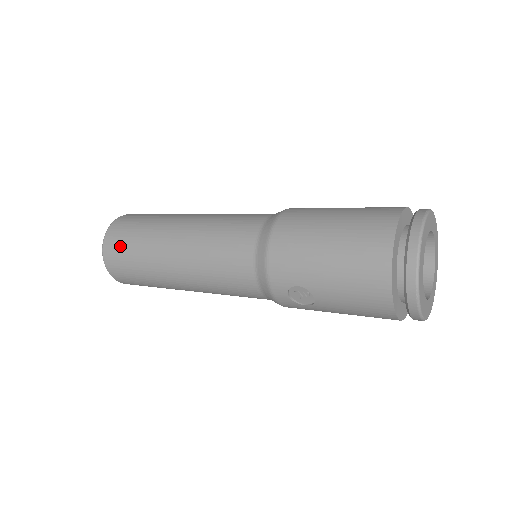
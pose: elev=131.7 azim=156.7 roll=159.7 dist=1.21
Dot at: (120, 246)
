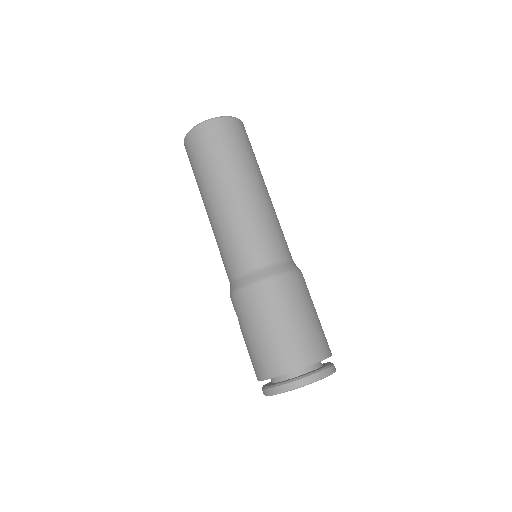
Dot at: (196, 150)
